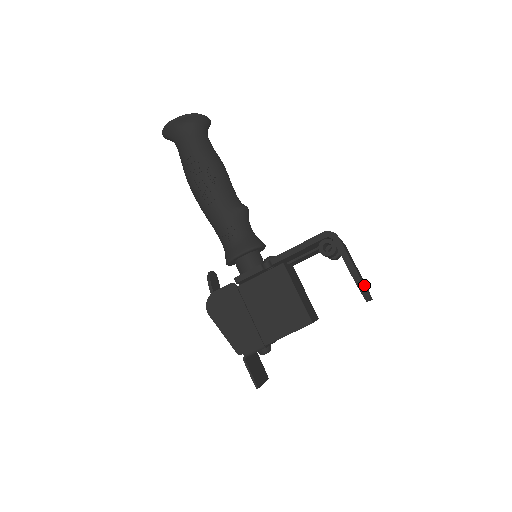
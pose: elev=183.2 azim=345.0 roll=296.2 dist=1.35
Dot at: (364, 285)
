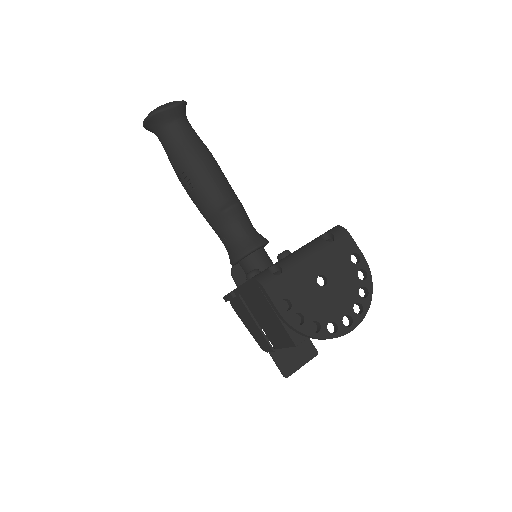
Dot at: (320, 328)
